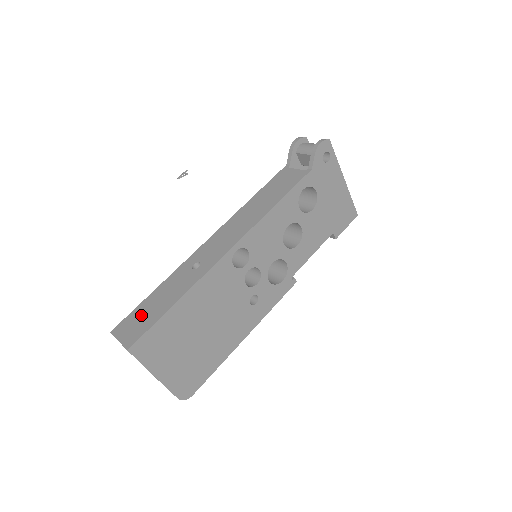
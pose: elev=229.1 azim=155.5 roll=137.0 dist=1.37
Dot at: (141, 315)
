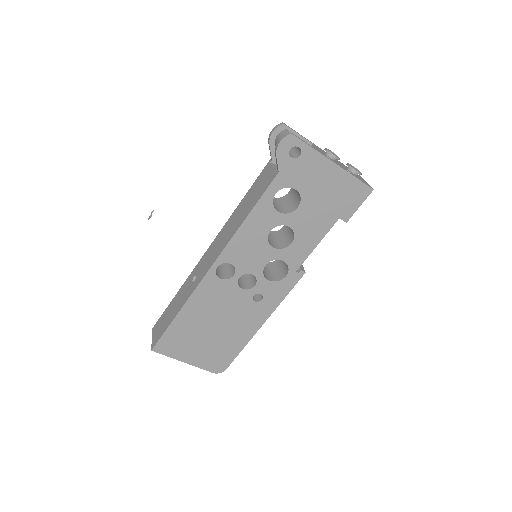
Dot at: (164, 319)
